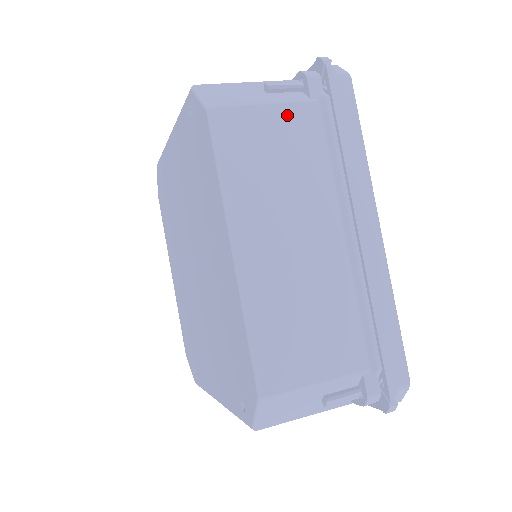
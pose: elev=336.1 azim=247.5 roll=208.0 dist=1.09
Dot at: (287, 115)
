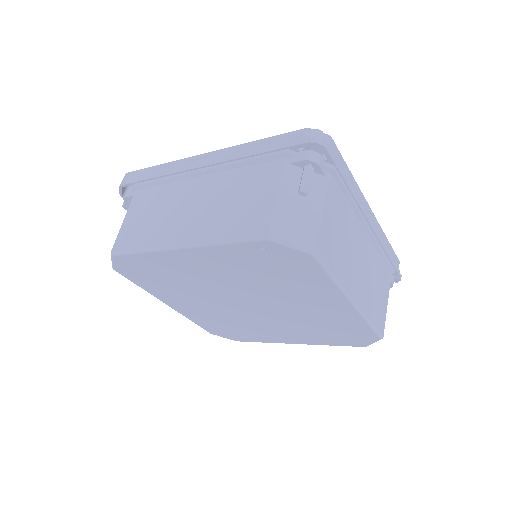
Dot at: (329, 204)
